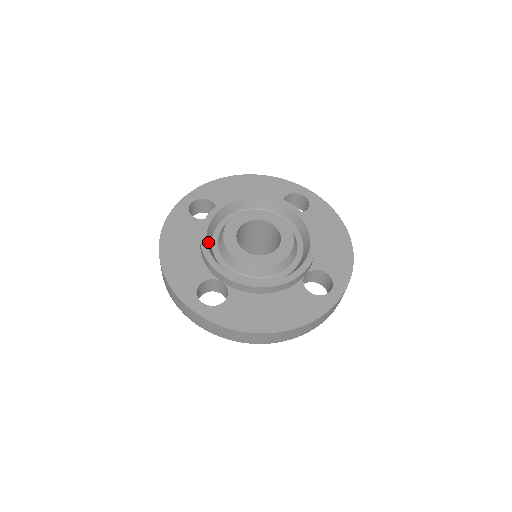
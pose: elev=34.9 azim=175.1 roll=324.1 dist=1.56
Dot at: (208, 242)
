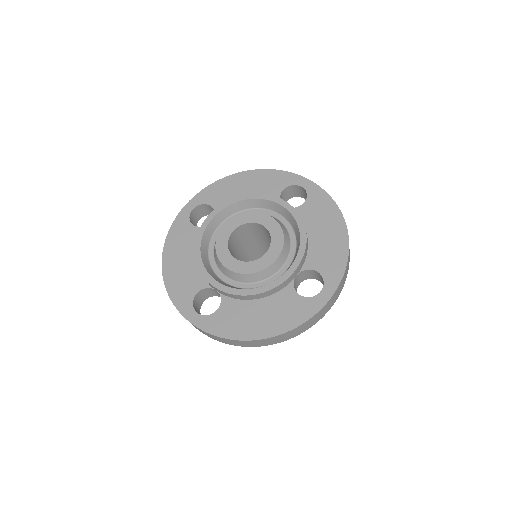
Dot at: (203, 252)
